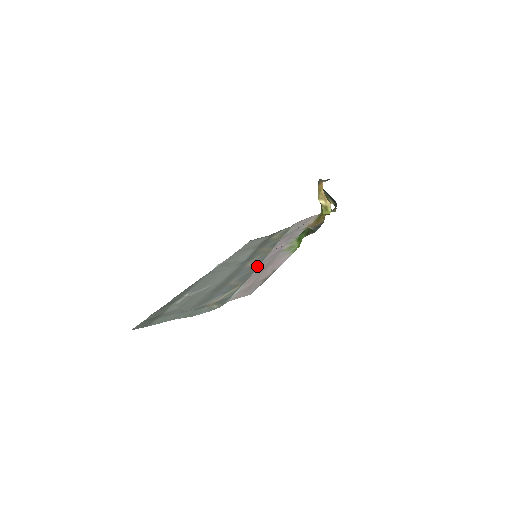
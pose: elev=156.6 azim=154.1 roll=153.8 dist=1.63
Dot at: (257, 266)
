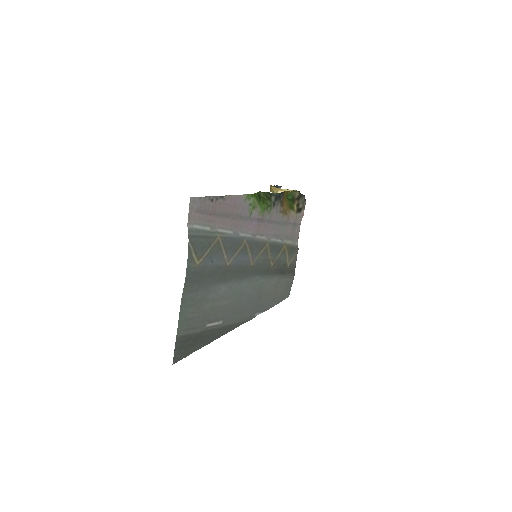
Dot at: (240, 238)
